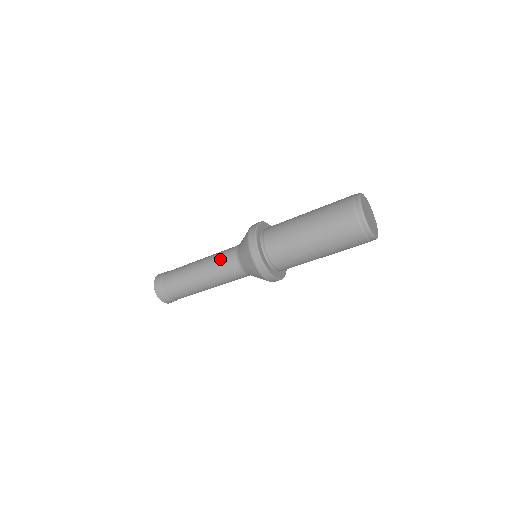
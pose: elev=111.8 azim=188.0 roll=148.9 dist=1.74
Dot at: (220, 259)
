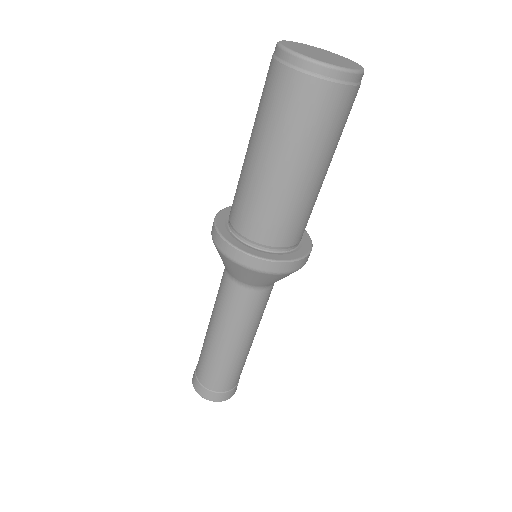
Dot at: (231, 308)
